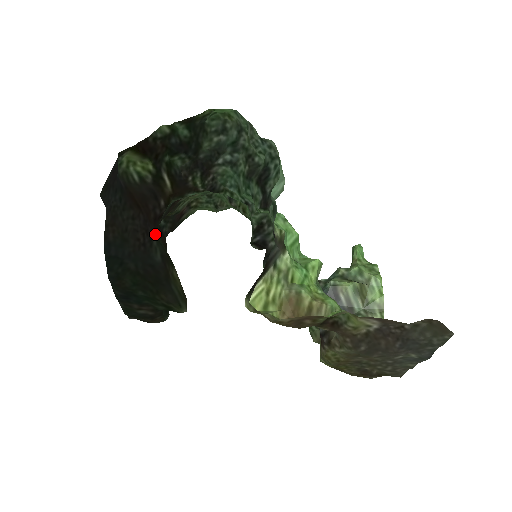
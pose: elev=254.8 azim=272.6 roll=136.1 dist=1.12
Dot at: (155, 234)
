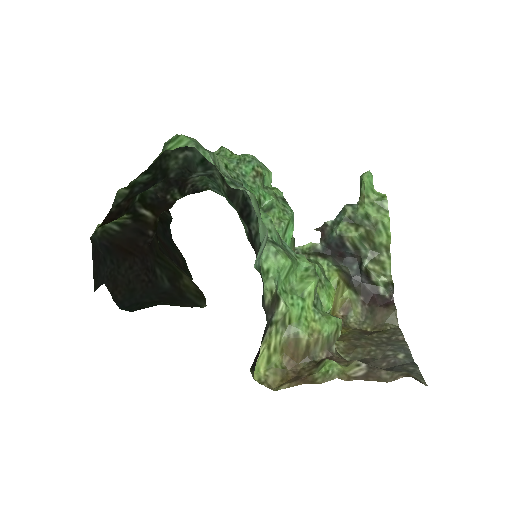
Dot at: (155, 261)
